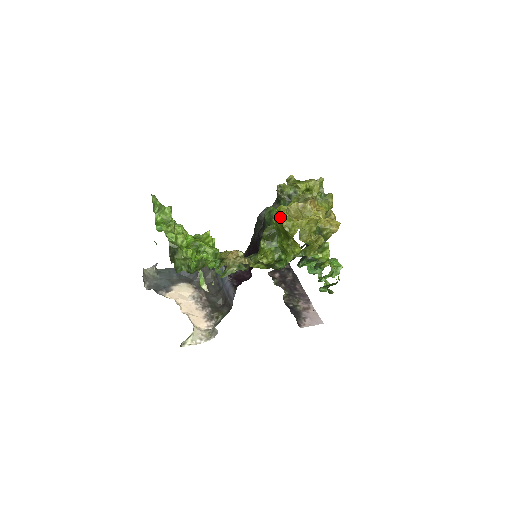
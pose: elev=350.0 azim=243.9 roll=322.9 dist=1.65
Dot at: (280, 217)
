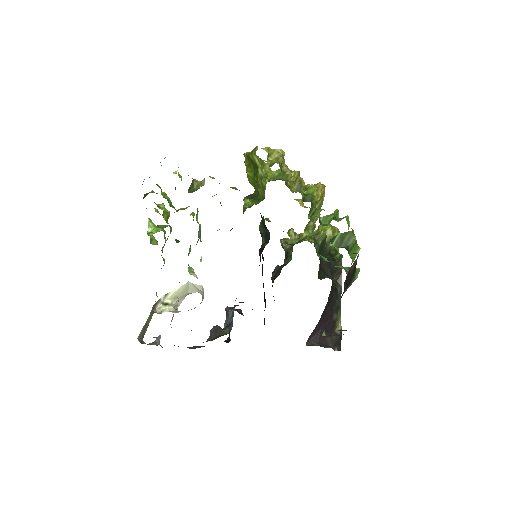
Dot at: occluded
